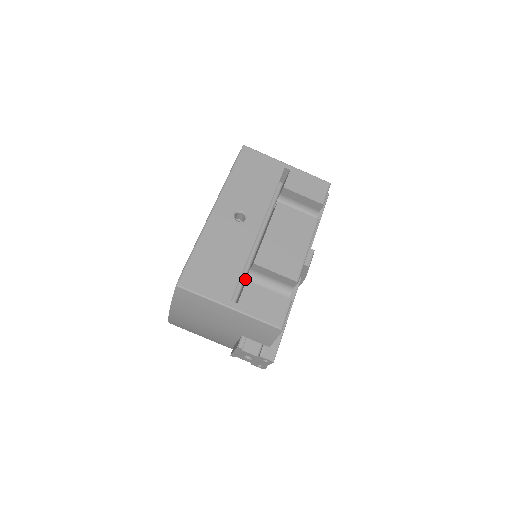
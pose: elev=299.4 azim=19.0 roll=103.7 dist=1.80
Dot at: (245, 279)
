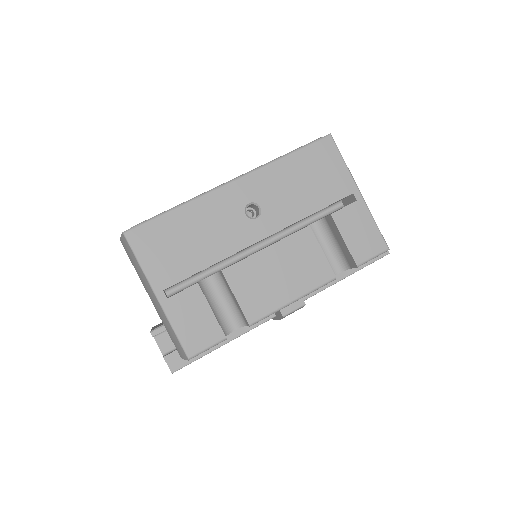
Dot at: (209, 276)
